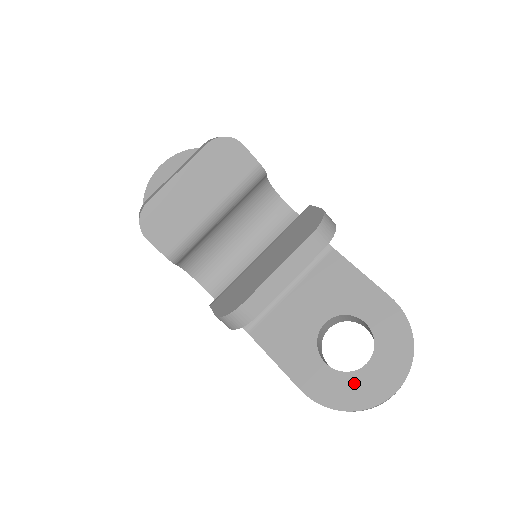
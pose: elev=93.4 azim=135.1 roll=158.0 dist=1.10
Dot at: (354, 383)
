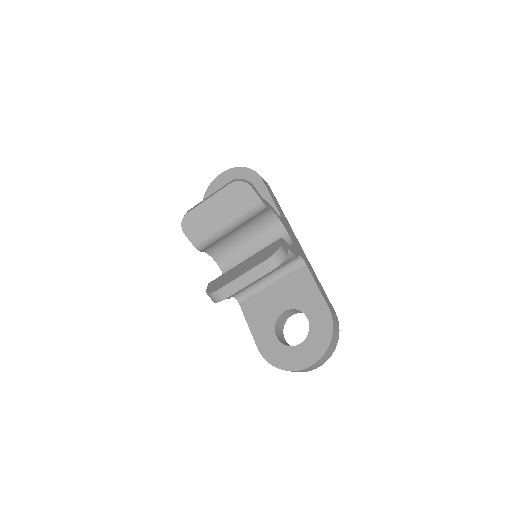
Dot at: (288, 353)
